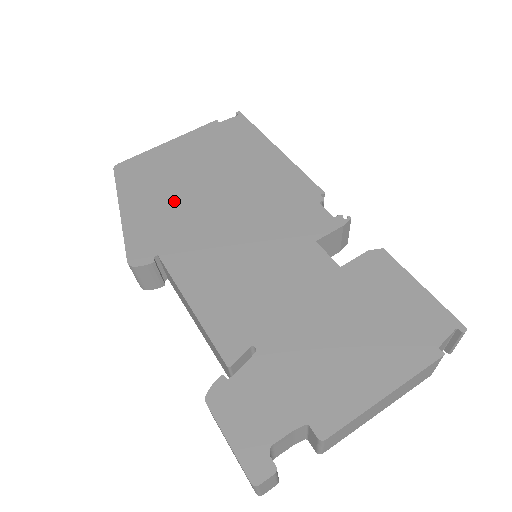
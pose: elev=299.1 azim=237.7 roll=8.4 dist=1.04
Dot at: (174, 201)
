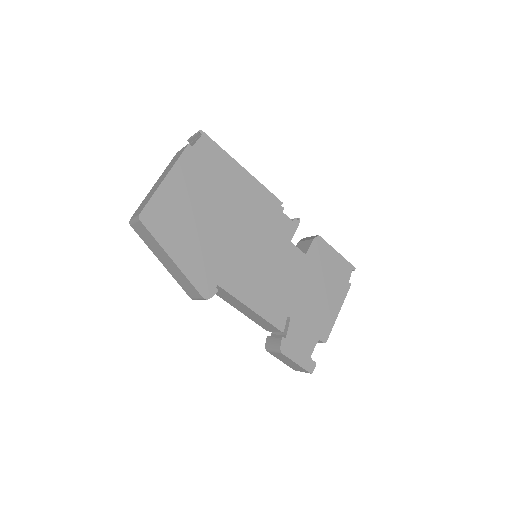
Dot at: (203, 238)
